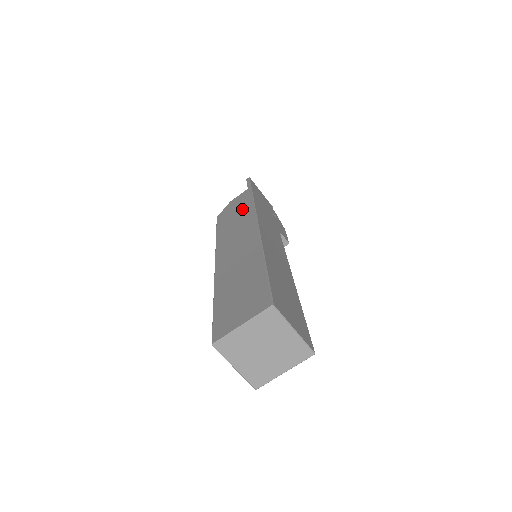
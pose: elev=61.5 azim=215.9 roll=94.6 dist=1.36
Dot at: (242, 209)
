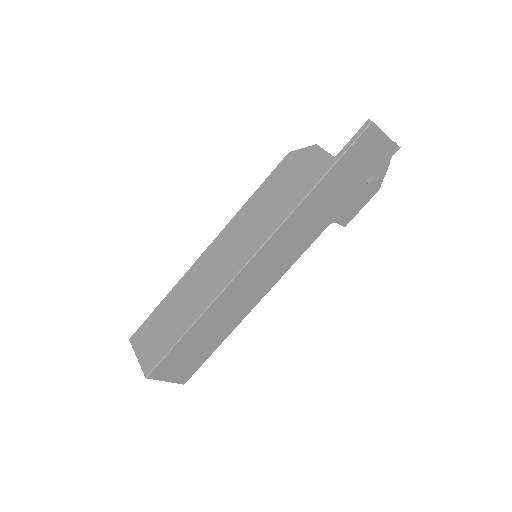
Dot at: (284, 200)
